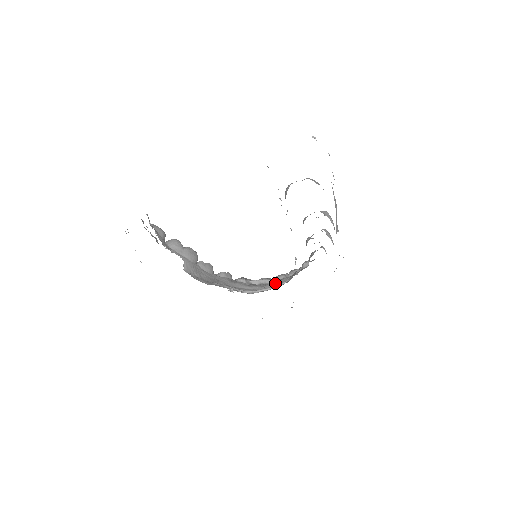
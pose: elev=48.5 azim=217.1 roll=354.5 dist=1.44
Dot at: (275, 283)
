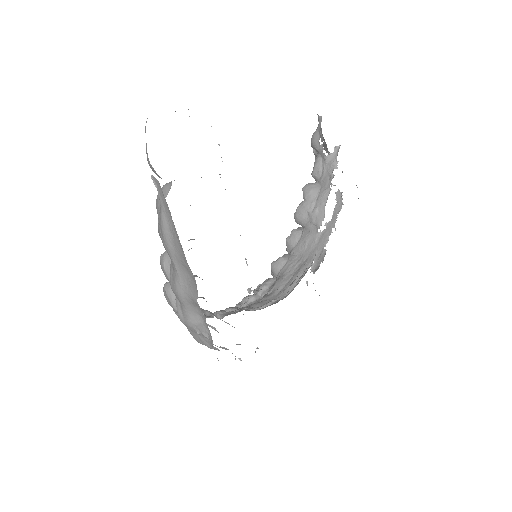
Dot at: (250, 307)
